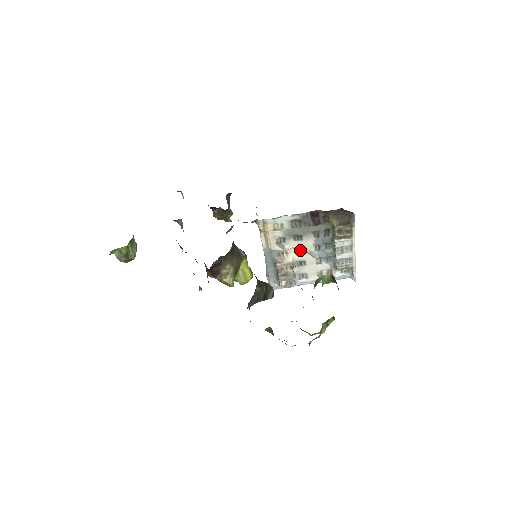
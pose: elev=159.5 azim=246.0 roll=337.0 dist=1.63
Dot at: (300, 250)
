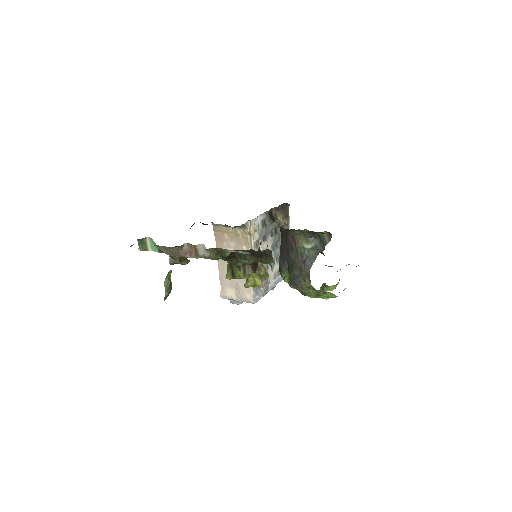
Dot at: occluded
